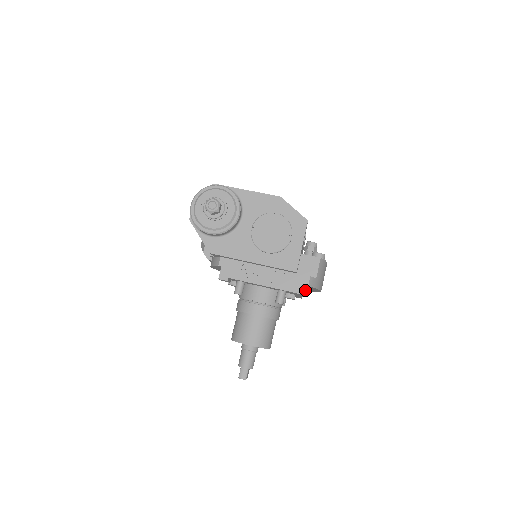
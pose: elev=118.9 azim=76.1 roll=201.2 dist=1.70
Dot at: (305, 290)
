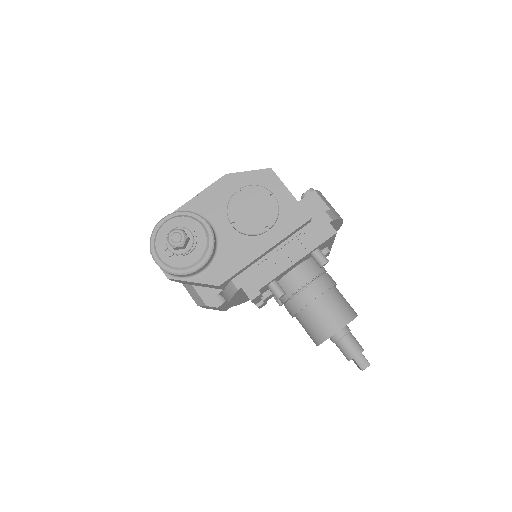
Dot at: occluded
